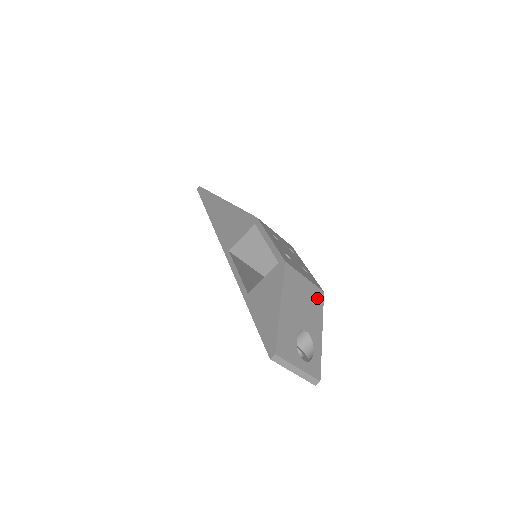
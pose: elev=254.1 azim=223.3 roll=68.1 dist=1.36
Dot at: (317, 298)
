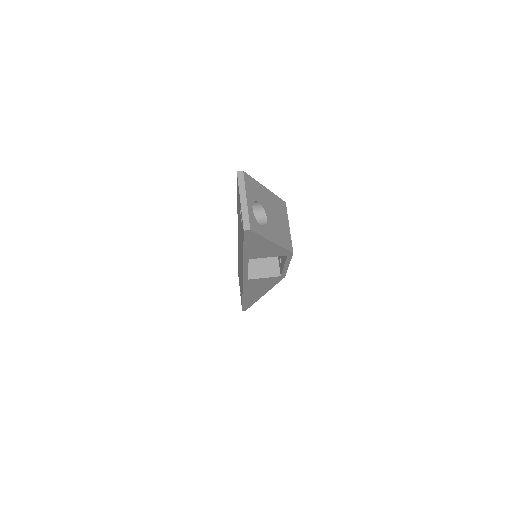
Dot at: (287, 241)
